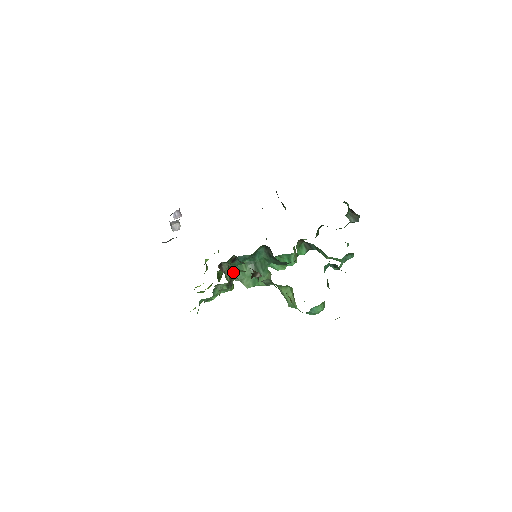
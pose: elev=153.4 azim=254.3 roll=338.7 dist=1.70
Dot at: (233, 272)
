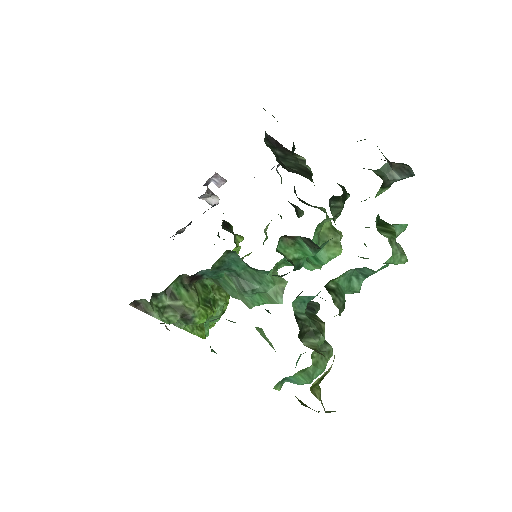
Dot at: (222, 286)
